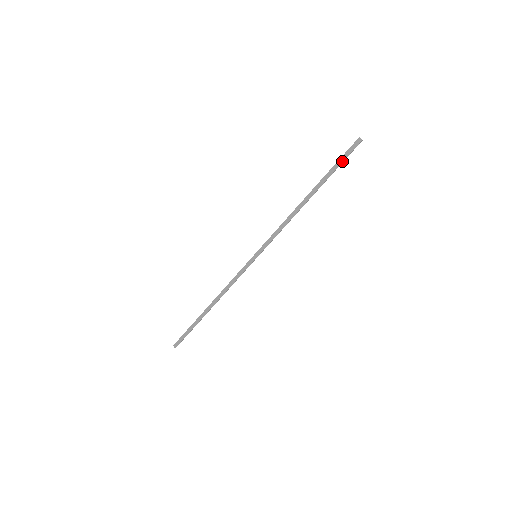
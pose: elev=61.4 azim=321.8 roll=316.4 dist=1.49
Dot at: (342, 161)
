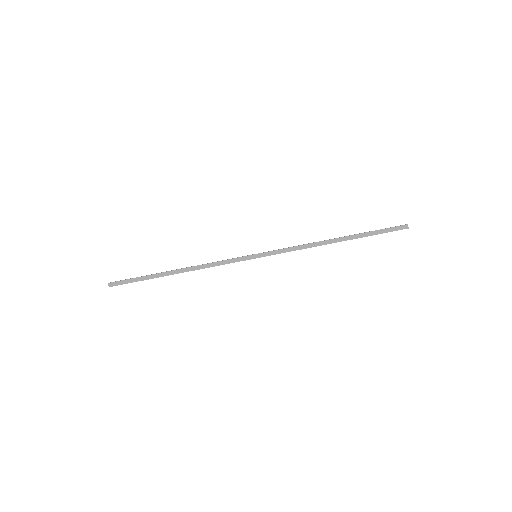
Dot at: (383, 232)
